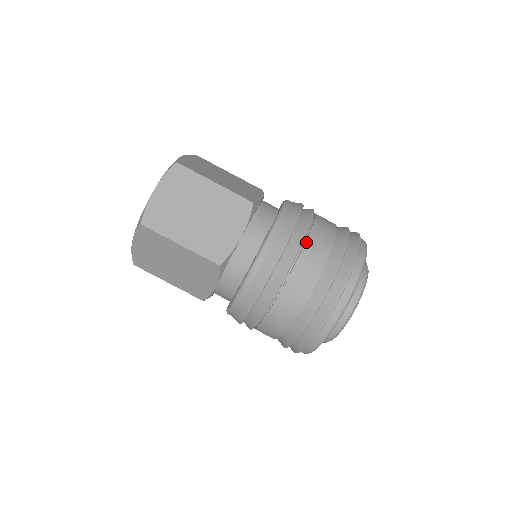
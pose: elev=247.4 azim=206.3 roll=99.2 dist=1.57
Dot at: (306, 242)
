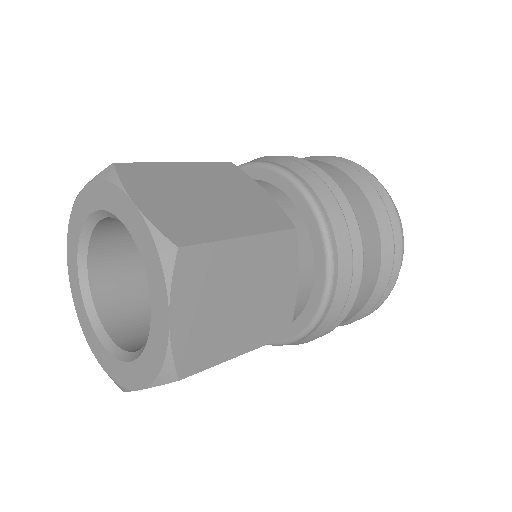
Dot at: (361, 237)
